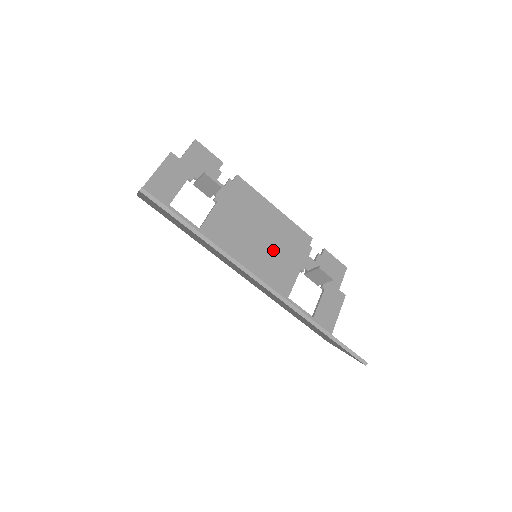
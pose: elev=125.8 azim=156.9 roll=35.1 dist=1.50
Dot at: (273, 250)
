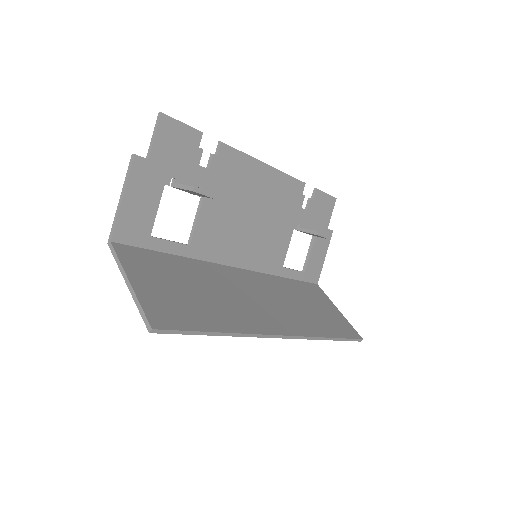
Dot at: (267, 223)
